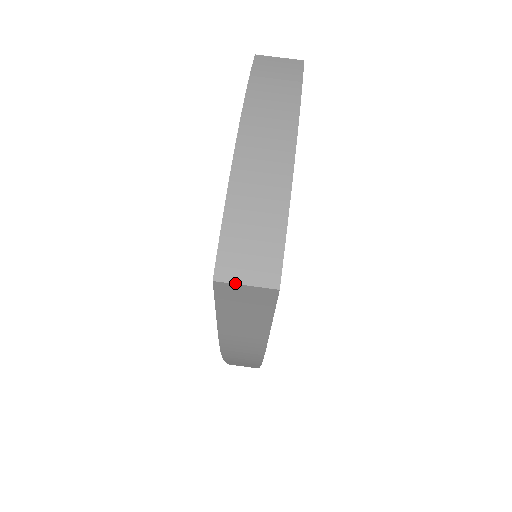
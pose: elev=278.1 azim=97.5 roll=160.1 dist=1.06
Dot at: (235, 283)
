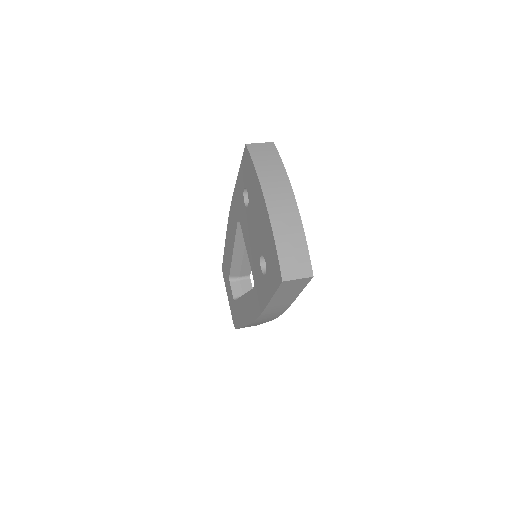
Dot at: (293, 280)
